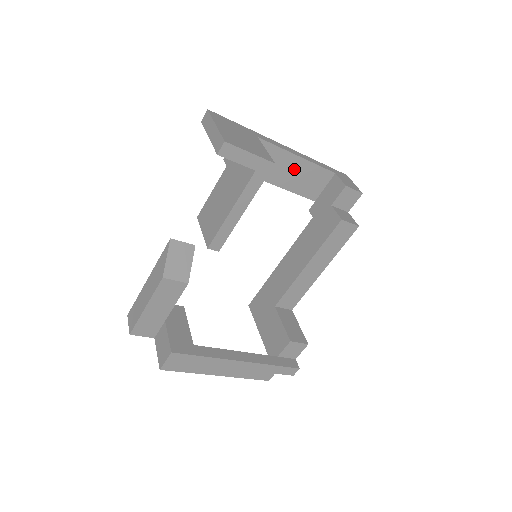
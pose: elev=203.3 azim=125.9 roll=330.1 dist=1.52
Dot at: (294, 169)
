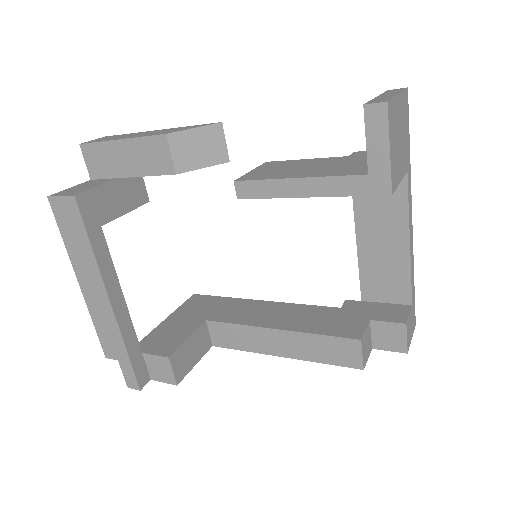
Dot at: (390, 247)
